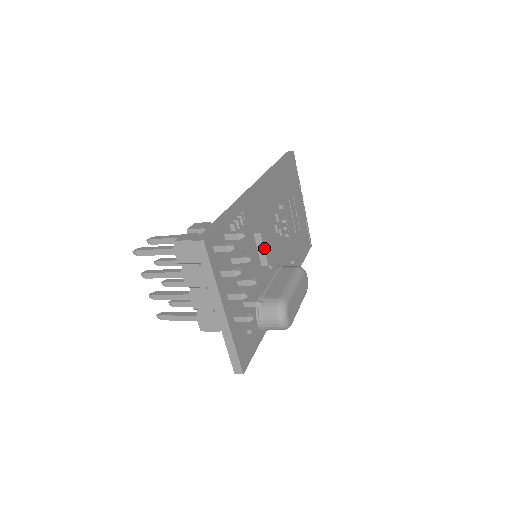
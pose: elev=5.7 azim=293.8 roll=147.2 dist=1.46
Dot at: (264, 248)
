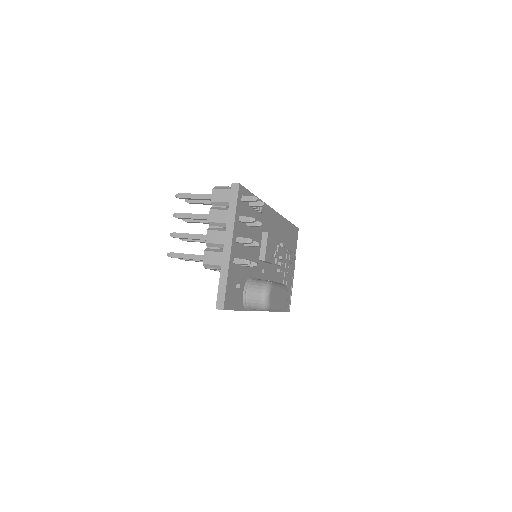
Dot at: (266, 245)
